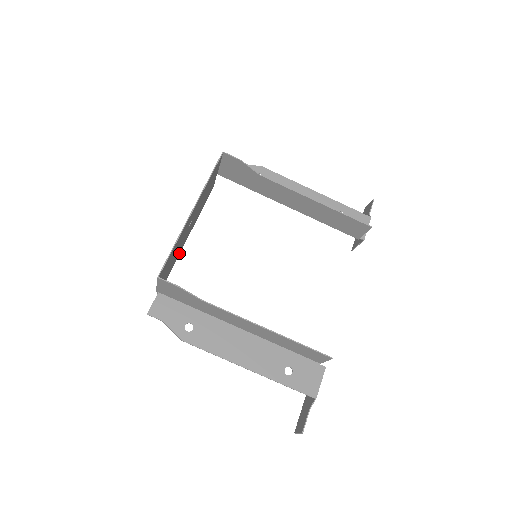
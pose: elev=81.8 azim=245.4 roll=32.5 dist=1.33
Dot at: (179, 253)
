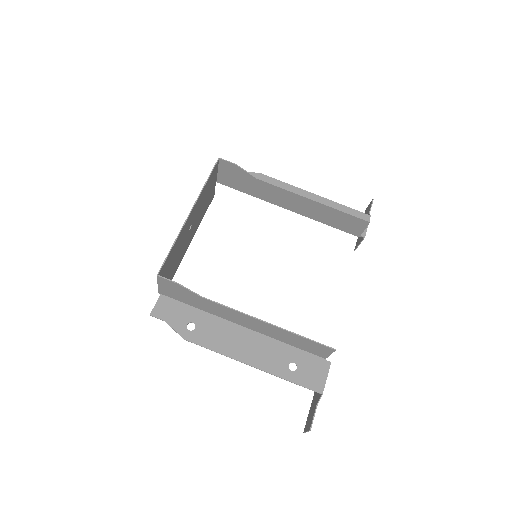
Dot at: (182, 258)
